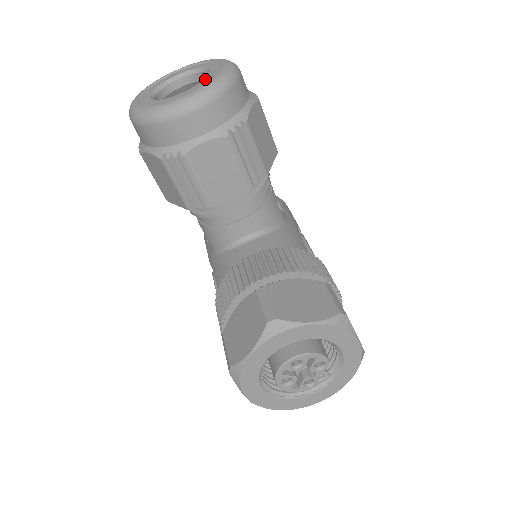
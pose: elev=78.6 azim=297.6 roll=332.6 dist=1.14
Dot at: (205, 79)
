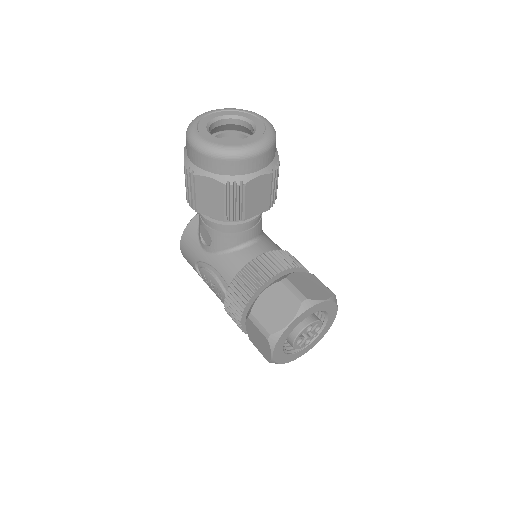
Dot at: (257, 130)
